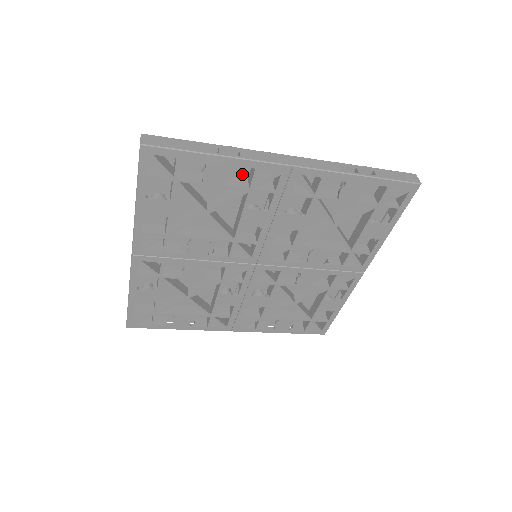
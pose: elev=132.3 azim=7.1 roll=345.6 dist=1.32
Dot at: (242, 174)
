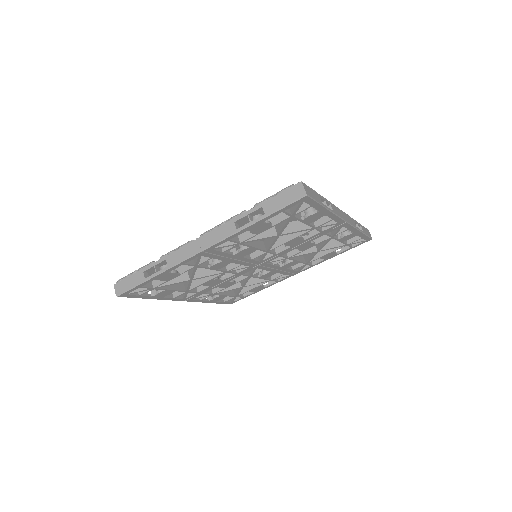
Dot at: occluded
